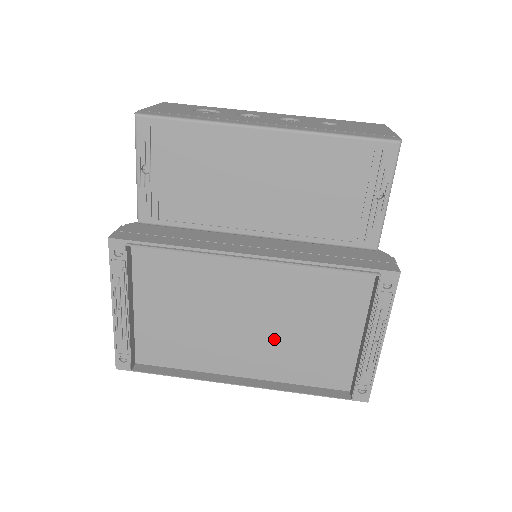
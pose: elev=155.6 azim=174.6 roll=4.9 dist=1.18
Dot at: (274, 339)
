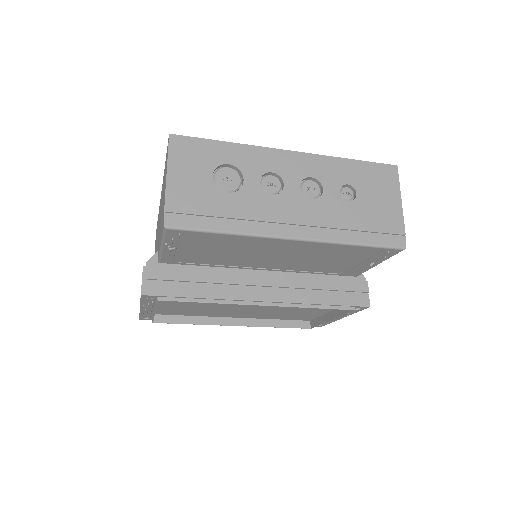
Dot at: (265, 311)
